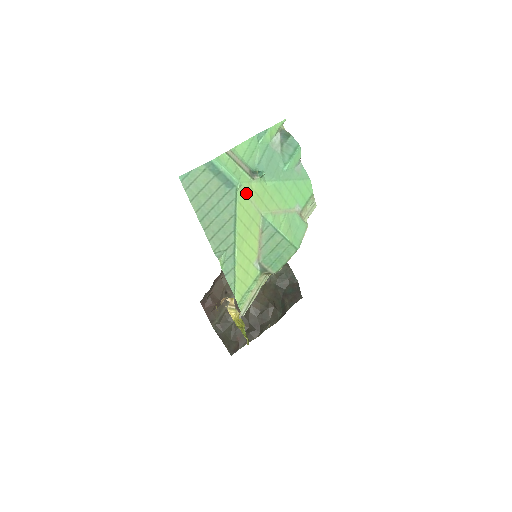
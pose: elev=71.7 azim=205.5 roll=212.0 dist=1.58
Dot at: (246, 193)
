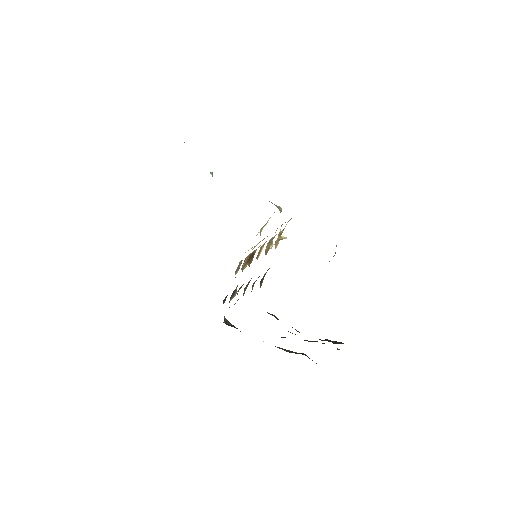
Dot at: occluded
